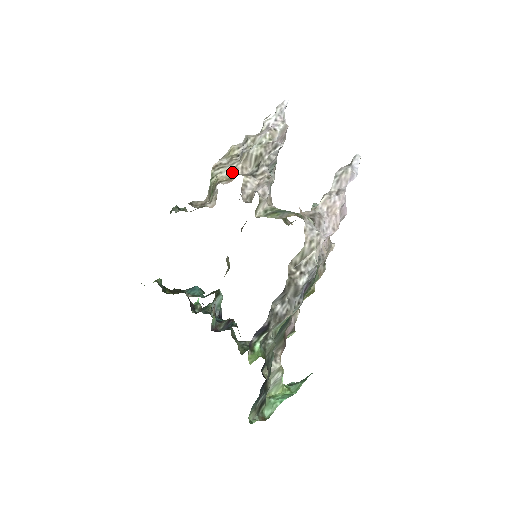
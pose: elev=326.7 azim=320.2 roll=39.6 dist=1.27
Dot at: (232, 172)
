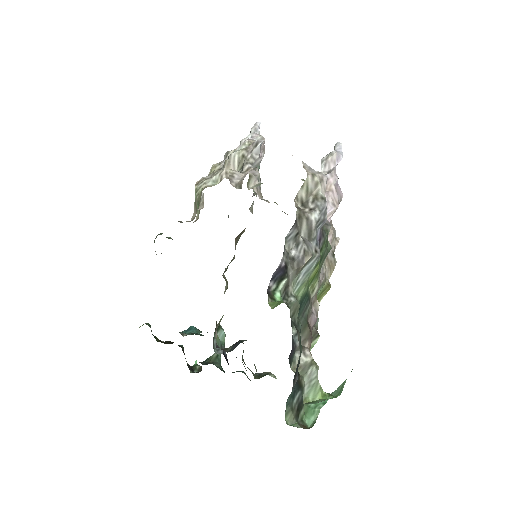
Dot at: (216, 182)
